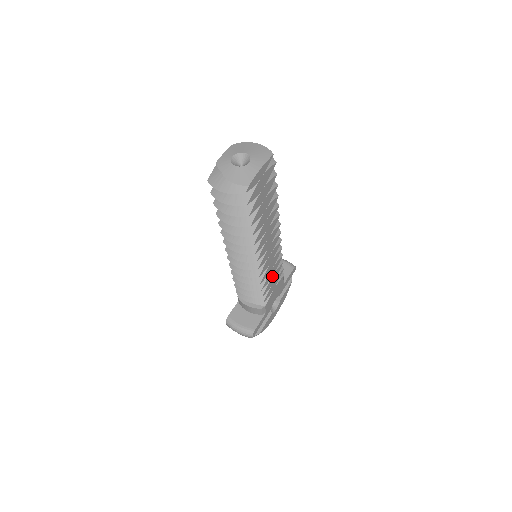
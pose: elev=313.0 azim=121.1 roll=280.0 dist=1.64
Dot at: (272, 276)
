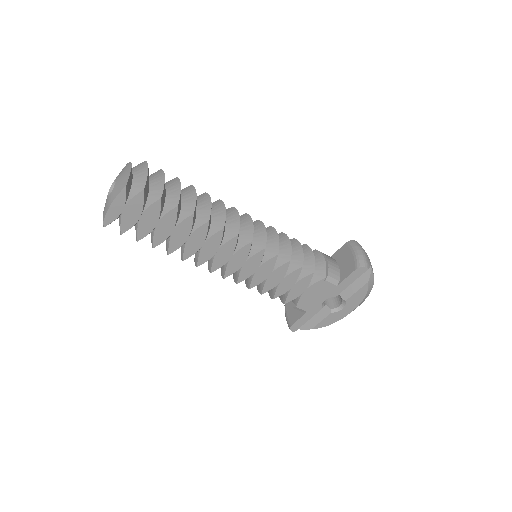
Dot at: (281, 281)
